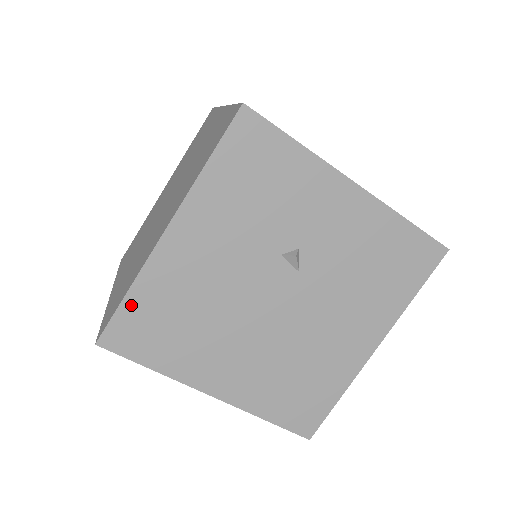
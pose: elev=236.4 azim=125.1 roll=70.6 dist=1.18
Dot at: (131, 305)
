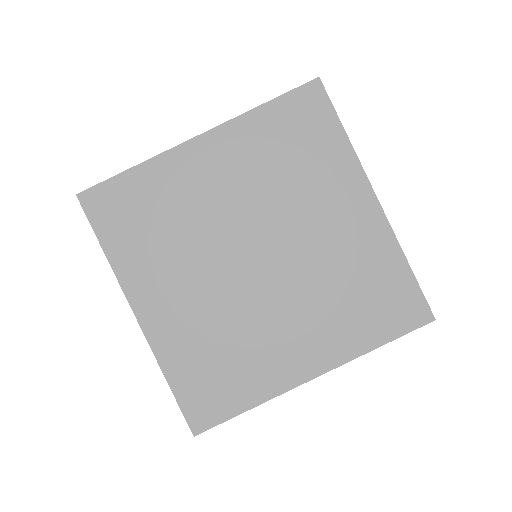
Dot at: (242, 410)
